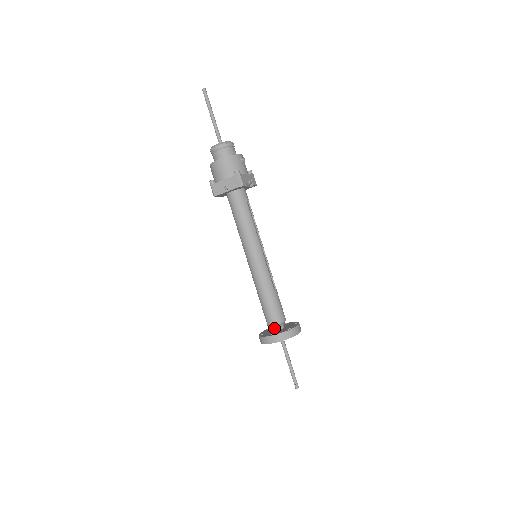
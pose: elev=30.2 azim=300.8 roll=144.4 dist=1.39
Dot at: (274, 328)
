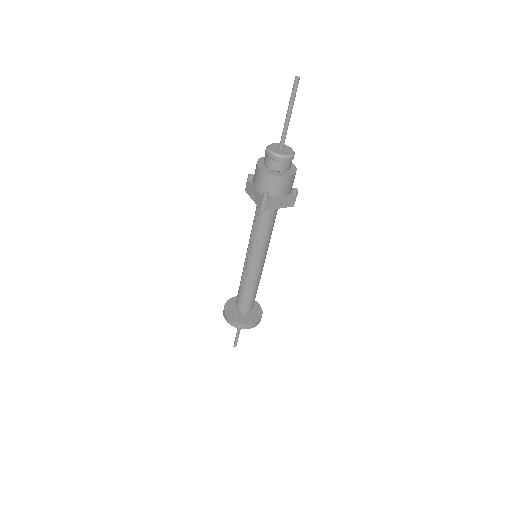
Dot at: (245, 312)
